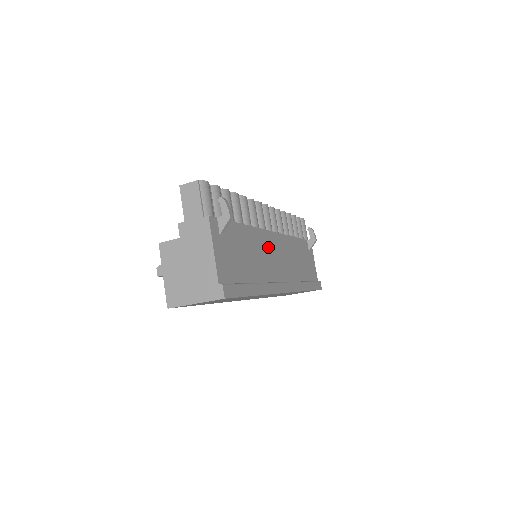
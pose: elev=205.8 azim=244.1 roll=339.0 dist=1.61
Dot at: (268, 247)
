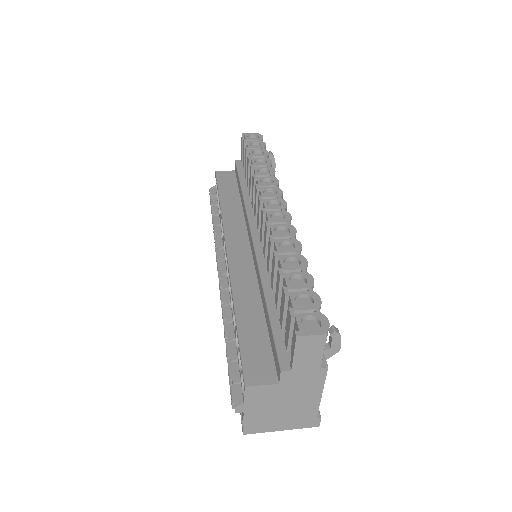
Dot at: occluded
